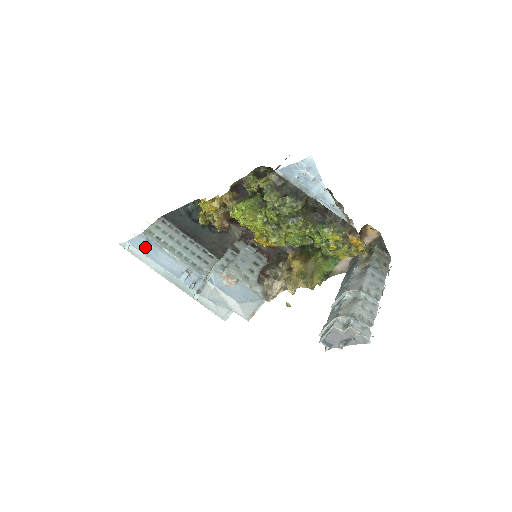
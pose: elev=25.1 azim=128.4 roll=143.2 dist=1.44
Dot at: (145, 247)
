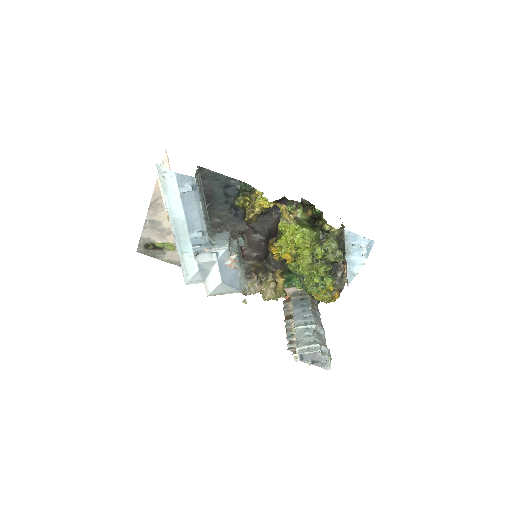
Dot at: (188, 190)
